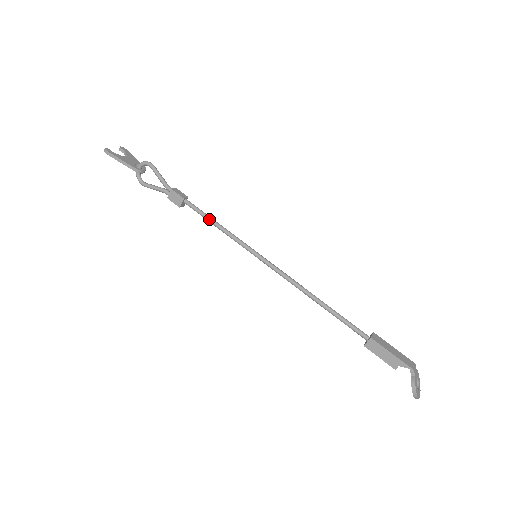
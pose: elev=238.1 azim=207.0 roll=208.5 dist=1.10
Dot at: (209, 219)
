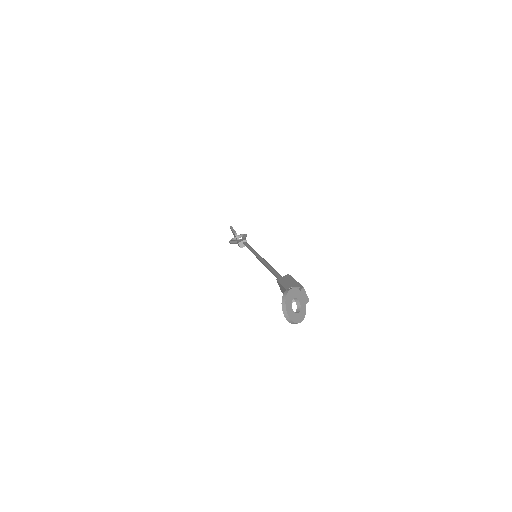
Dot at: (249, 245)
